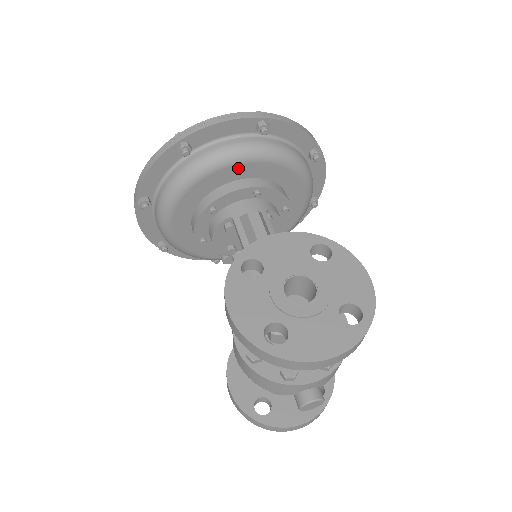
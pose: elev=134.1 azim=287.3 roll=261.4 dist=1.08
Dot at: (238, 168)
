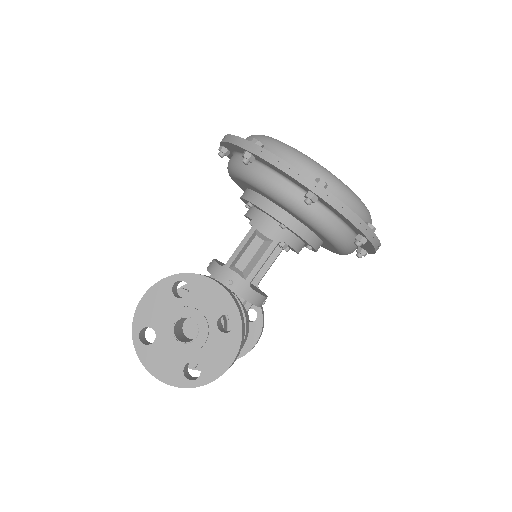
Dot at: (277, 202)
